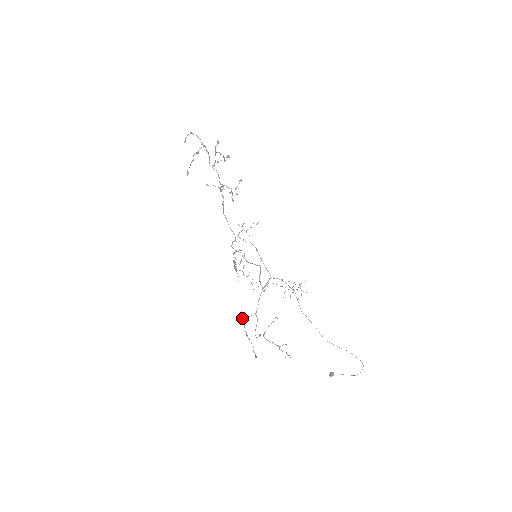
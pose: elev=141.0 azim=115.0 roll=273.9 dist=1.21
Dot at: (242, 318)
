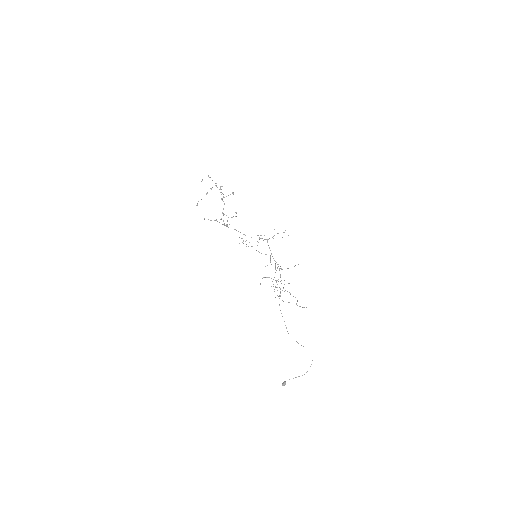
Dot at: (274, 277)
